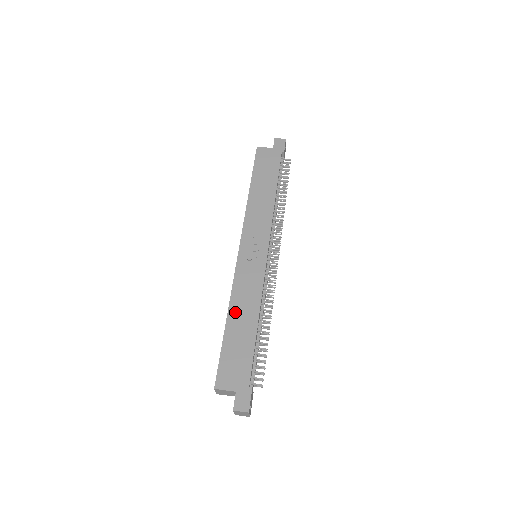
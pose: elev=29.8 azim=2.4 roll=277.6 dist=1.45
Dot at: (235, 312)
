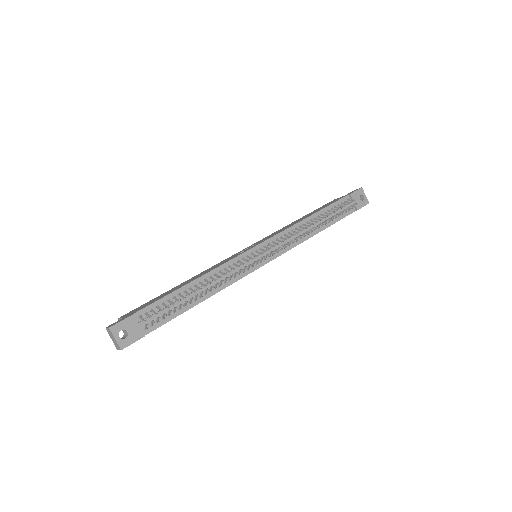
Dot at: (190, 279)
